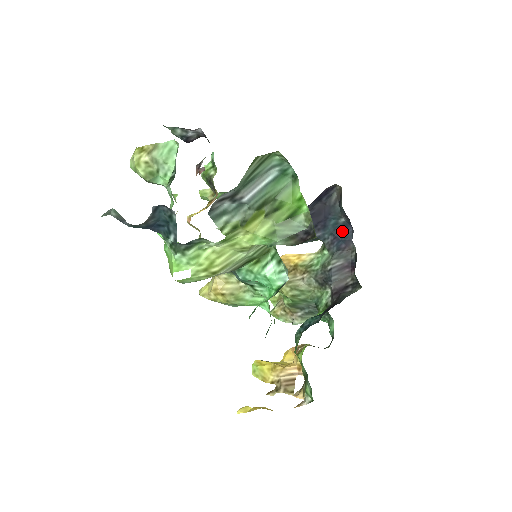
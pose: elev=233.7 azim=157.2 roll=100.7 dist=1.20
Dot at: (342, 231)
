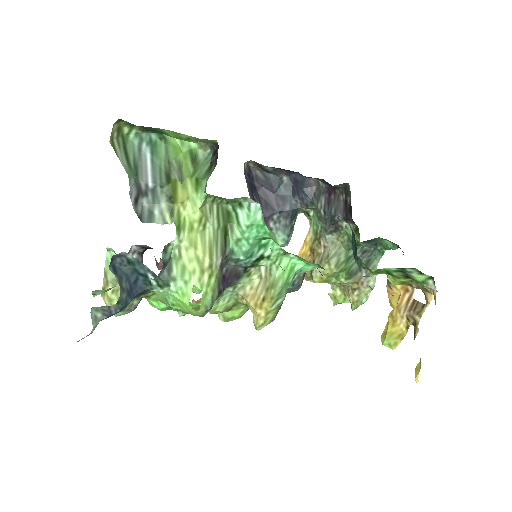
Dot at: (295, 184)
